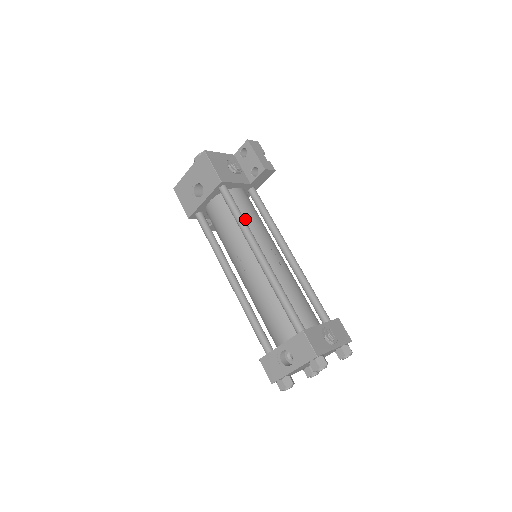
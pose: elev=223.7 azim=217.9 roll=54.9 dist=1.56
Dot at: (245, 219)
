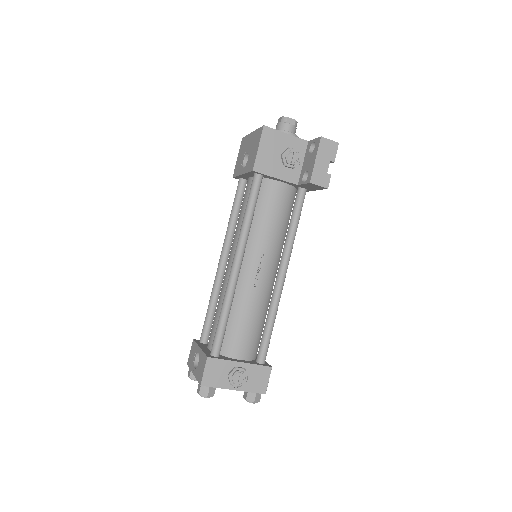
Dot at: (258, 219)
